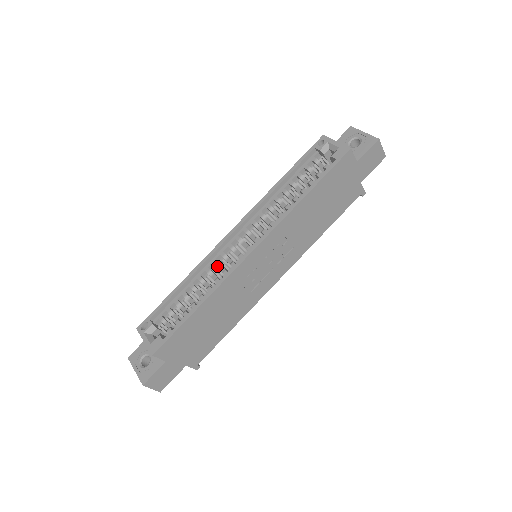
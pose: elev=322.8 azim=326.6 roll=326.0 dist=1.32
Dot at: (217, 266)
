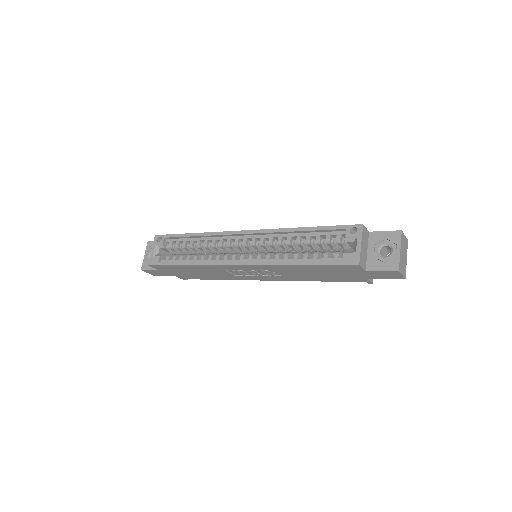
Dot at: (220, 245)
